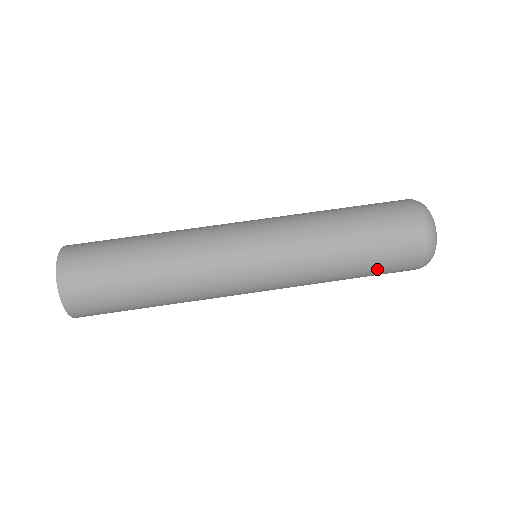
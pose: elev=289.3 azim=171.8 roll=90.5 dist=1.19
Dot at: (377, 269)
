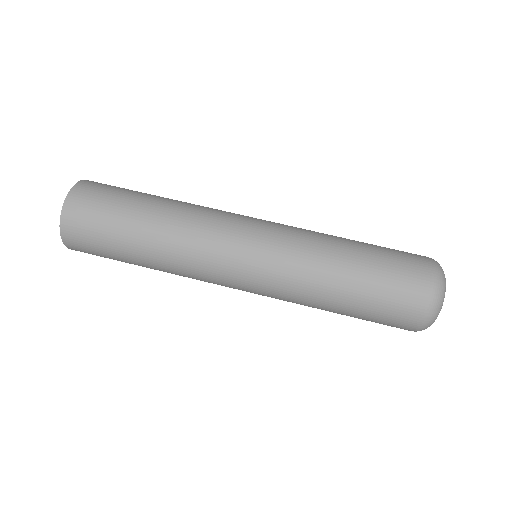
Dot at: occluded
